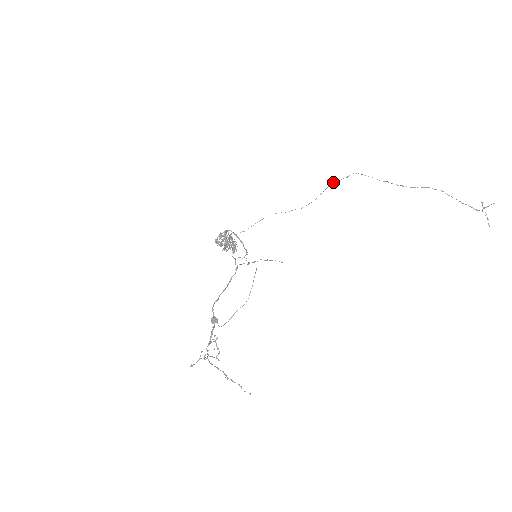
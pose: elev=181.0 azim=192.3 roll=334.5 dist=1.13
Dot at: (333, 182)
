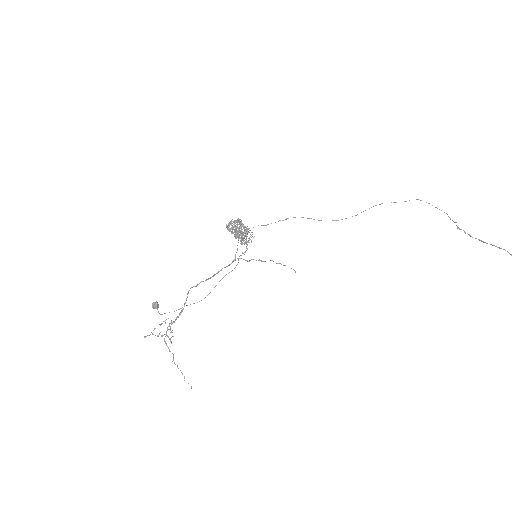
Dot at: occluded
